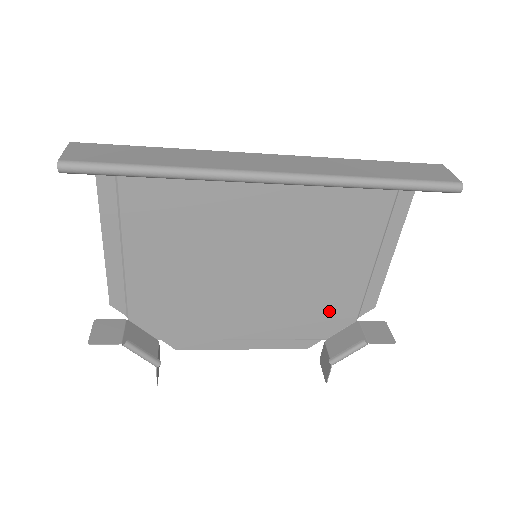
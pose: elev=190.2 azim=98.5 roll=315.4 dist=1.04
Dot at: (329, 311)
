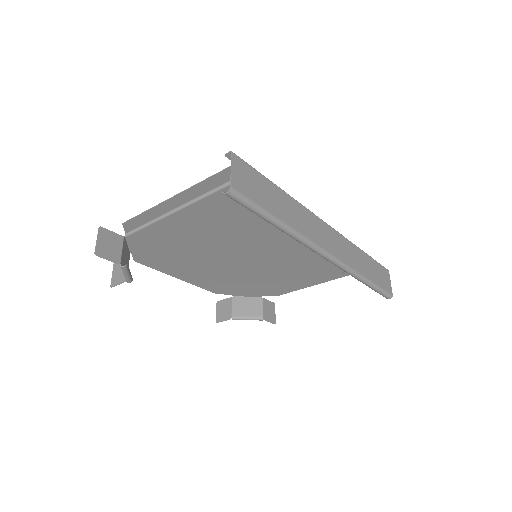
Dot at: (254, 288)
